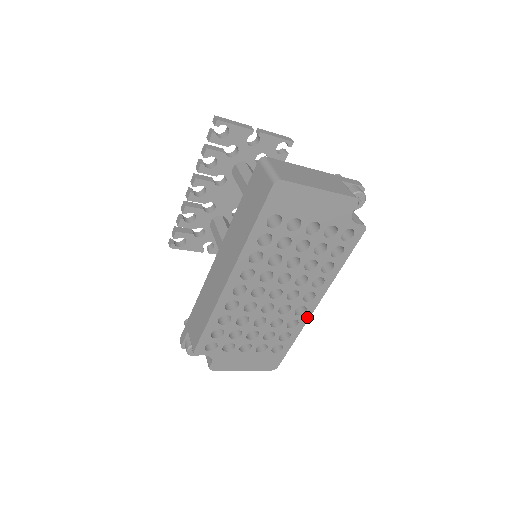
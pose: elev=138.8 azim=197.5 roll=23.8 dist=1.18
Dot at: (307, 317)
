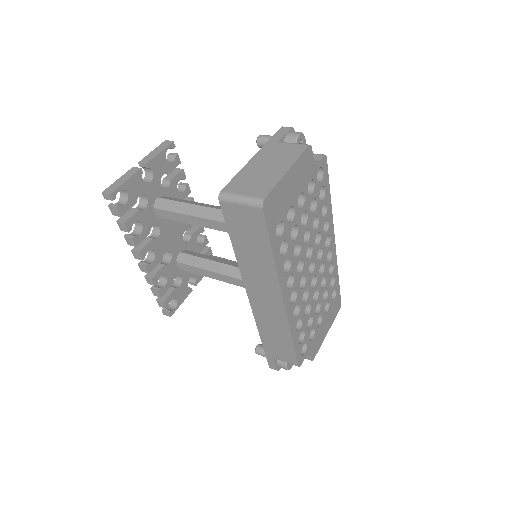
Dot at: (335, 254)
